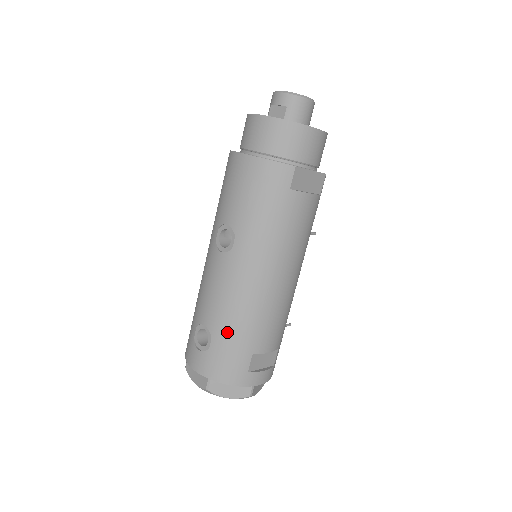
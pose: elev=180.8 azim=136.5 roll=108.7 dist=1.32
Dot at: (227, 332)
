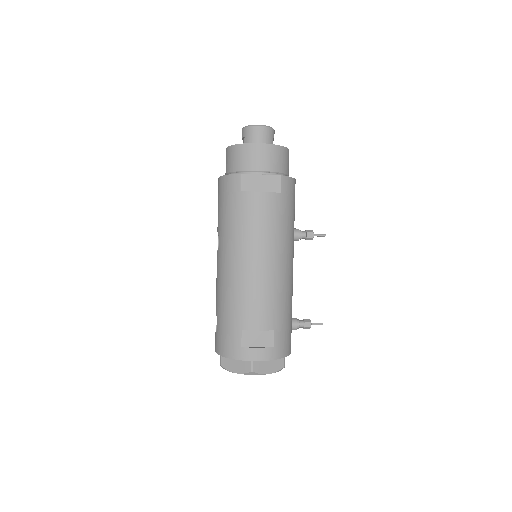
Dot at: (222, 313)
